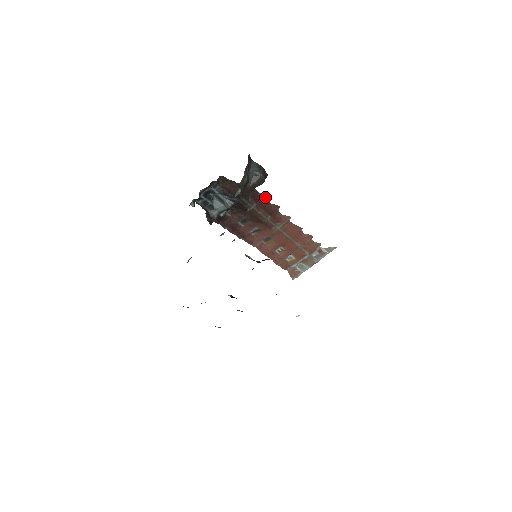
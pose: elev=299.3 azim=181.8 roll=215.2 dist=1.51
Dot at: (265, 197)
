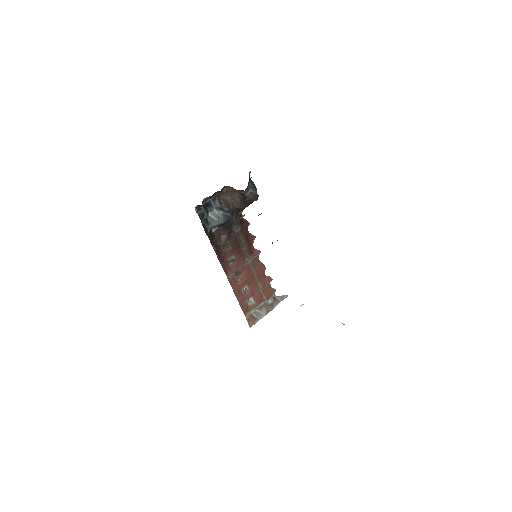
Dot at: (247, 223)
